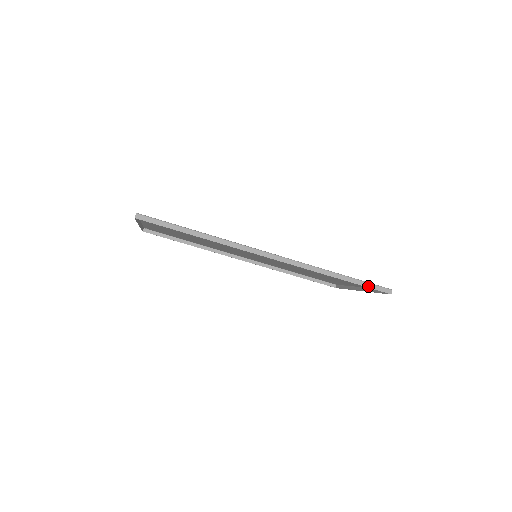
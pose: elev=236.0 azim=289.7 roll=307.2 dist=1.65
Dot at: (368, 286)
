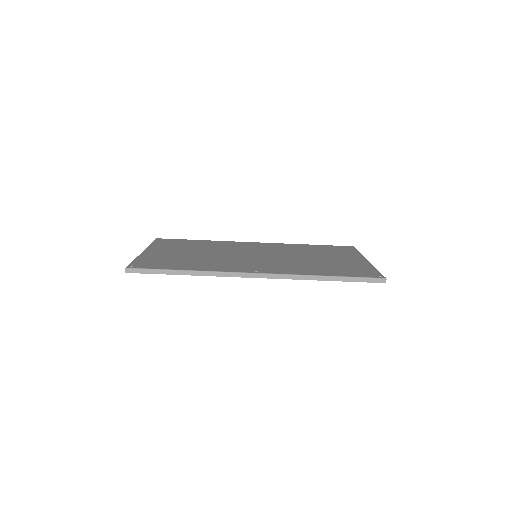
Dot at: (360, 281)
